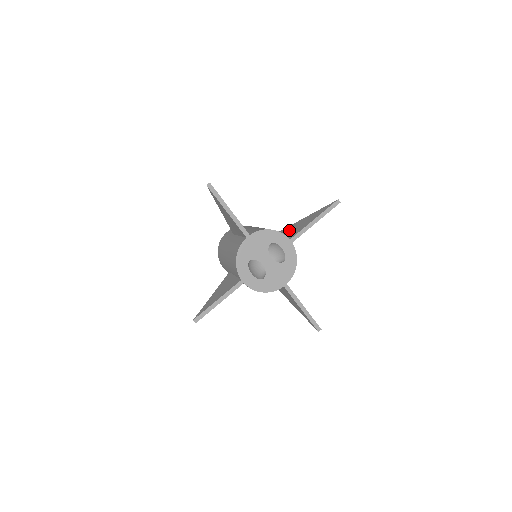
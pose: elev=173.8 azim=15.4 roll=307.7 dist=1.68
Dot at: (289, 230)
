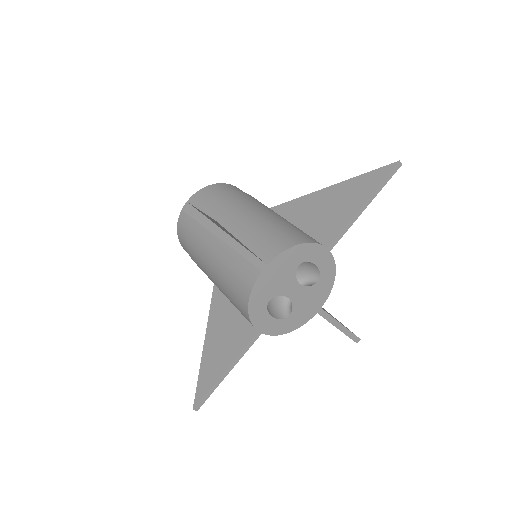
Dot at: (310, 212)
